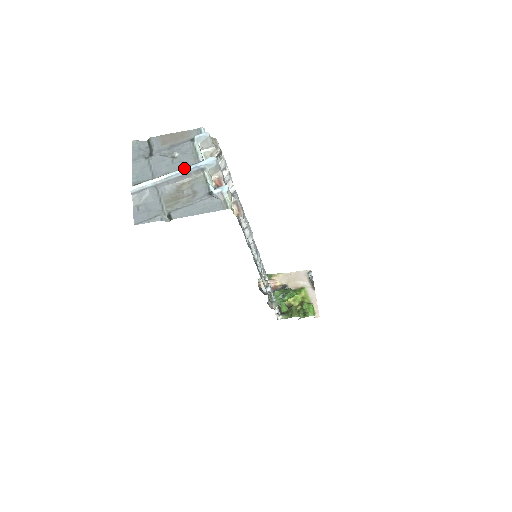
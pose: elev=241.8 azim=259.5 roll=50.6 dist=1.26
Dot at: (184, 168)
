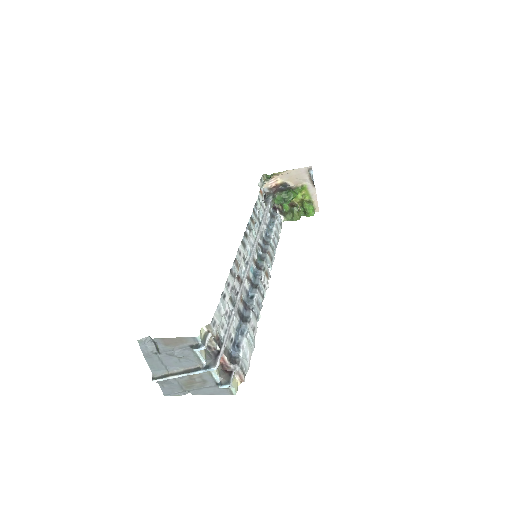
Dot at: (192, 373)
